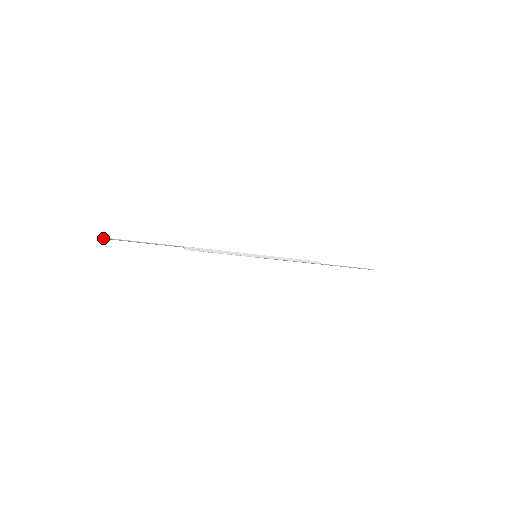
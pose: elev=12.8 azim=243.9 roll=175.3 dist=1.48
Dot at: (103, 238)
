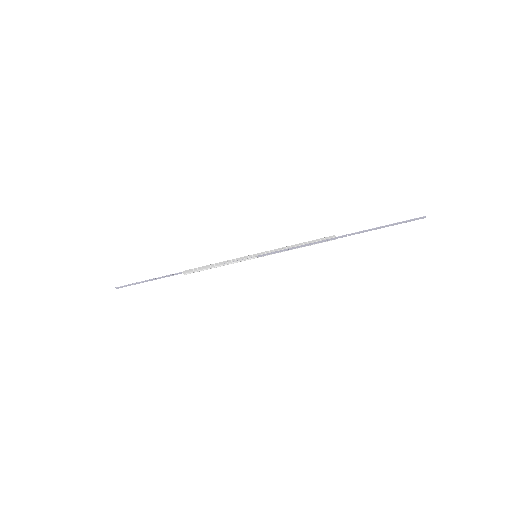
Dot at: (118, 287)
